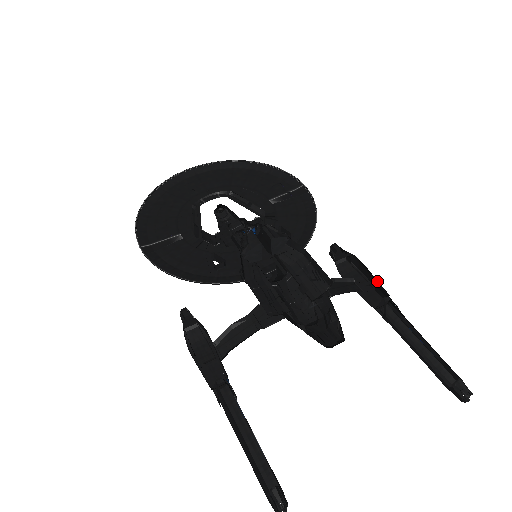
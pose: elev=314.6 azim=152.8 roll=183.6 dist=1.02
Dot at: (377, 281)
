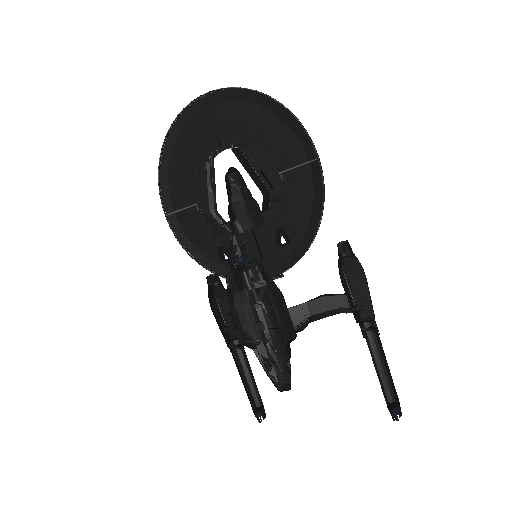
Dot at: (363, 308)
